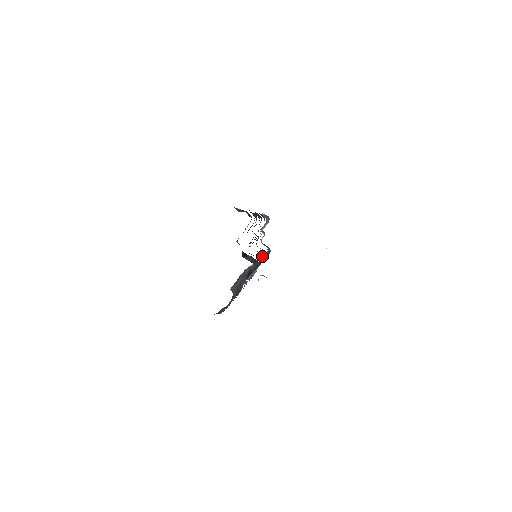
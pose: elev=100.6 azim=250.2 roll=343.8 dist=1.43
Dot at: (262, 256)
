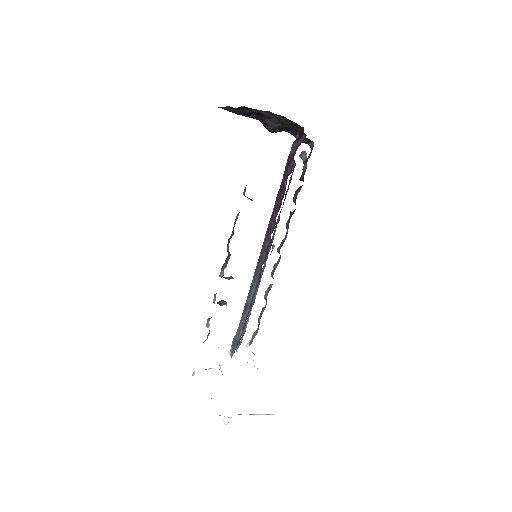
Dot at: occluded
